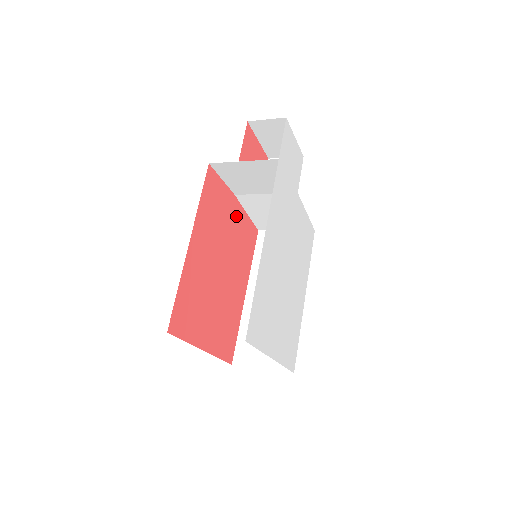
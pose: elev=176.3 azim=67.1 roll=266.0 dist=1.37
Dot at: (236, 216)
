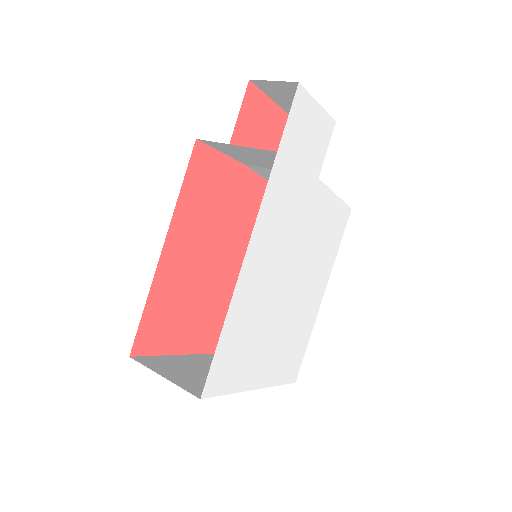
Dot at: (246, 190)
